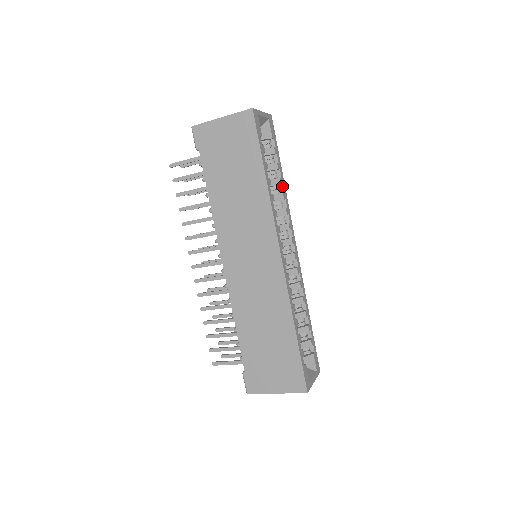
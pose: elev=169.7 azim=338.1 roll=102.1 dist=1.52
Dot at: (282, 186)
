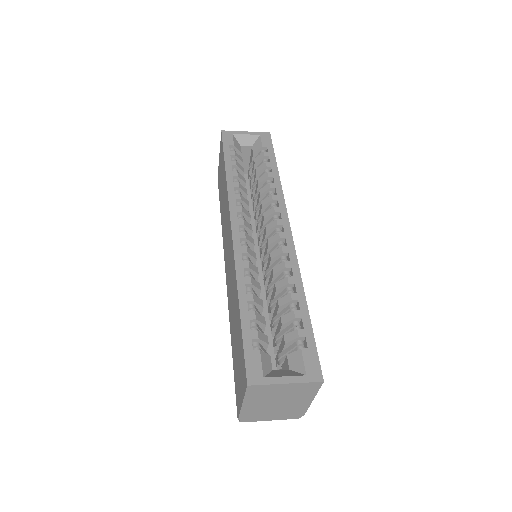
Dot at: (273, 179)
